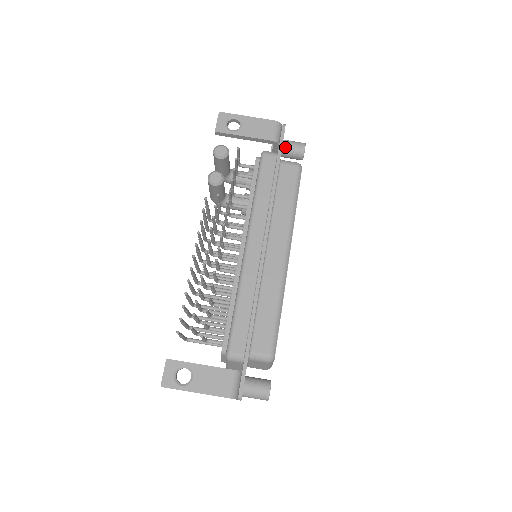
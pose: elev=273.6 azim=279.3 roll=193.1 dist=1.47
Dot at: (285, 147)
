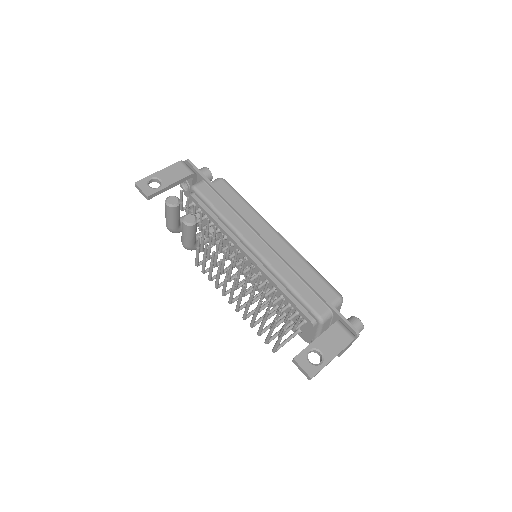
Dot at: occluded
